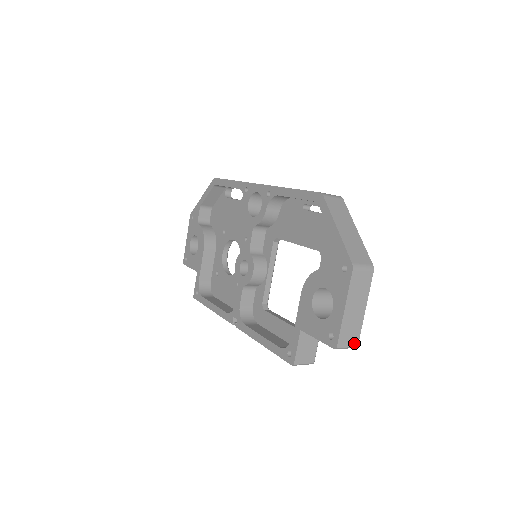
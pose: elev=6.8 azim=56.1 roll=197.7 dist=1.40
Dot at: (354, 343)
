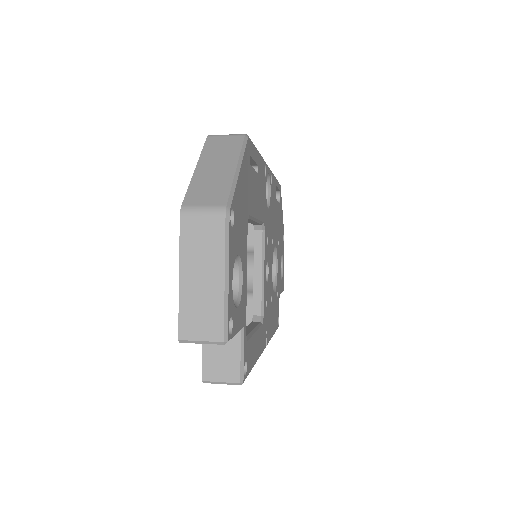
Dot at: (214, 335)
